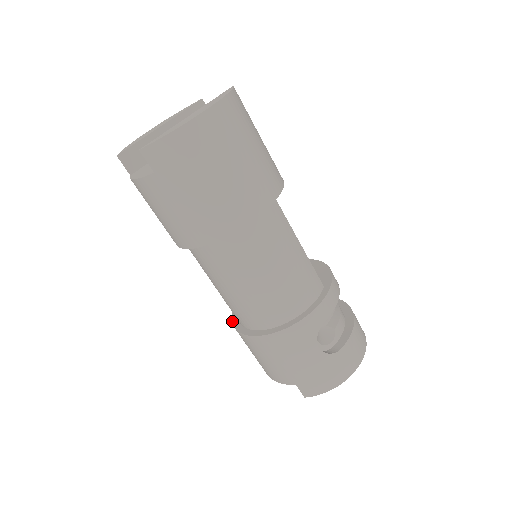
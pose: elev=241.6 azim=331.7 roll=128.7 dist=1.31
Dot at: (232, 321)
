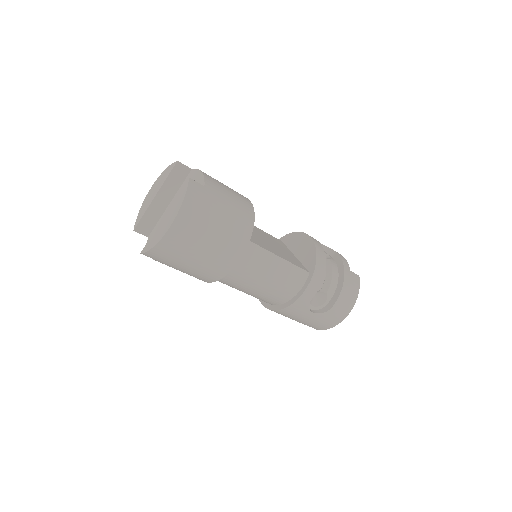
Dot at: occluded
